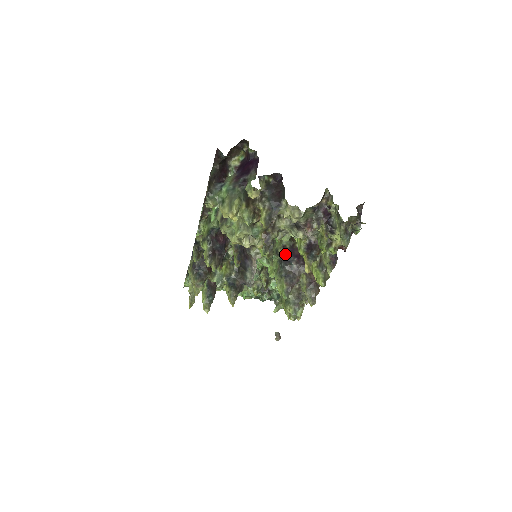
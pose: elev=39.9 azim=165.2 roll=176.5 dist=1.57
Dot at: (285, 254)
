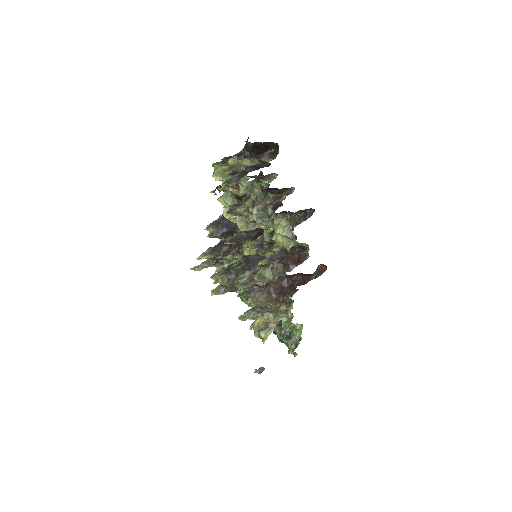
Dot at: occluded
